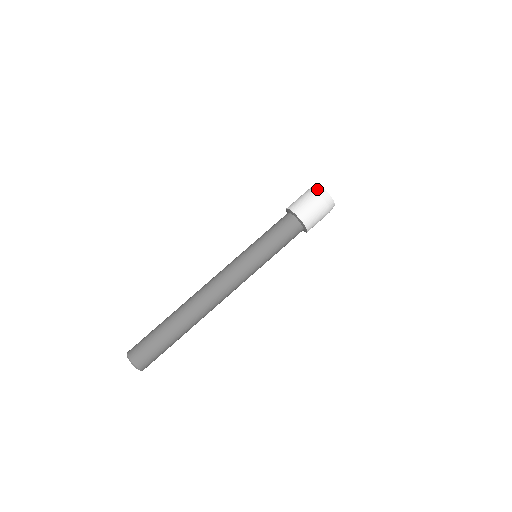
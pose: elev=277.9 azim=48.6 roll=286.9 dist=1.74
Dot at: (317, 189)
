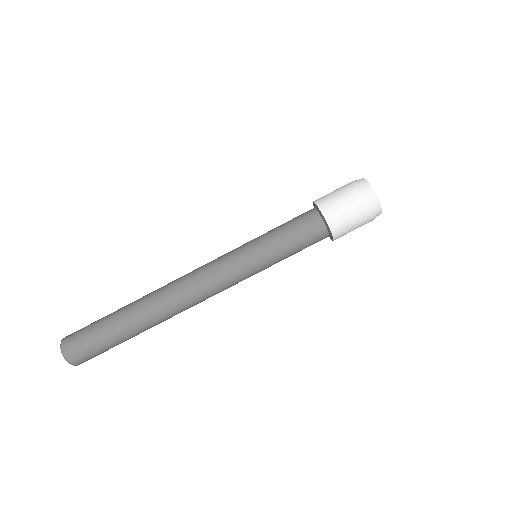
Dot at: (357, 180)
